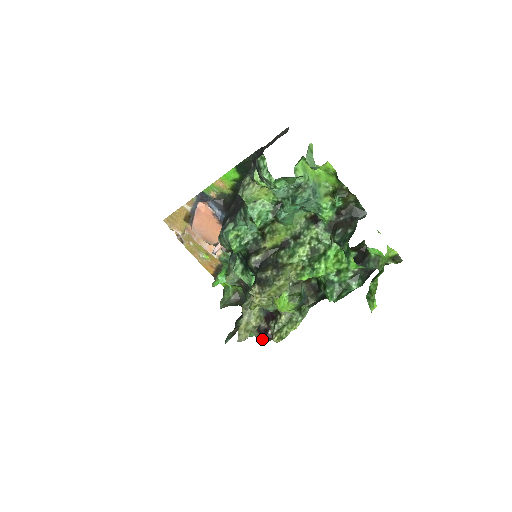
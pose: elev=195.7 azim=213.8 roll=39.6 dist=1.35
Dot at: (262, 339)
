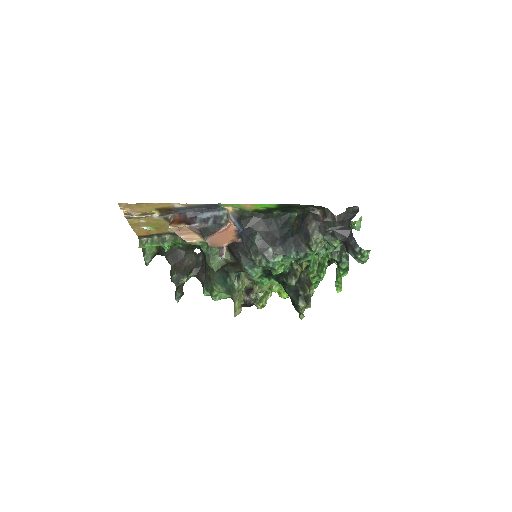
Dot at: (242, 306)
